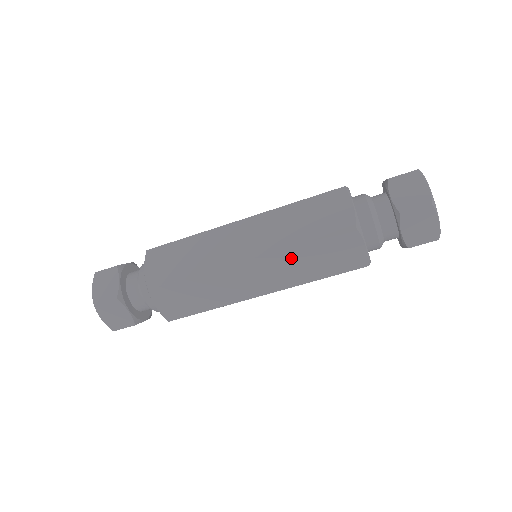
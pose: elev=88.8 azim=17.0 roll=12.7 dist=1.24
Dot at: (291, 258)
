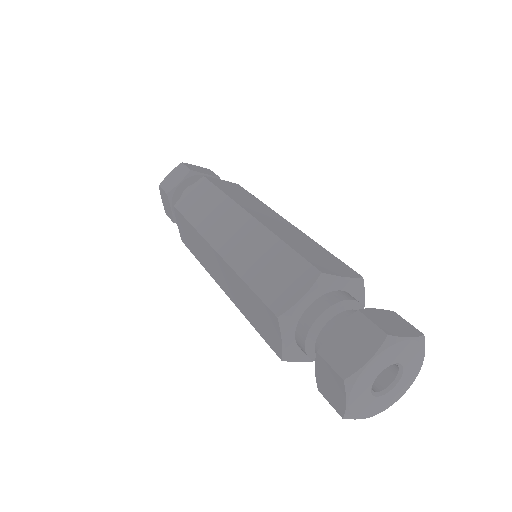
Dot at: occluded
